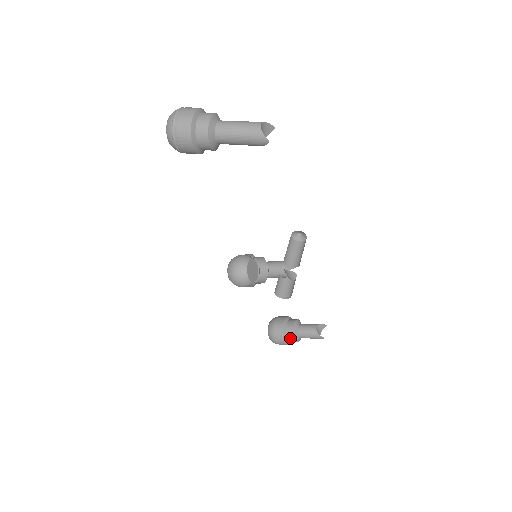
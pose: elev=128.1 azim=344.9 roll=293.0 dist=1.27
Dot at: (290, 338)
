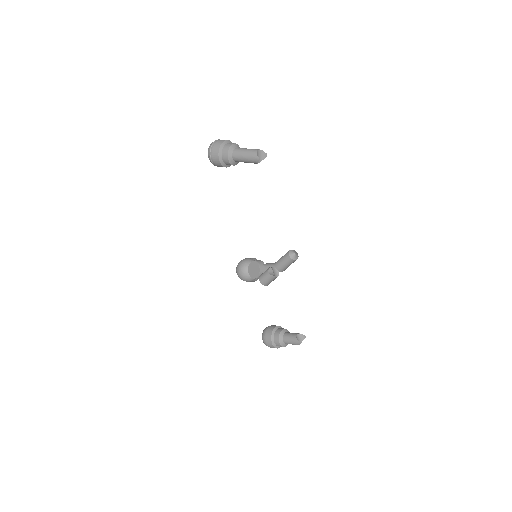
Dot at: (276, 340)
